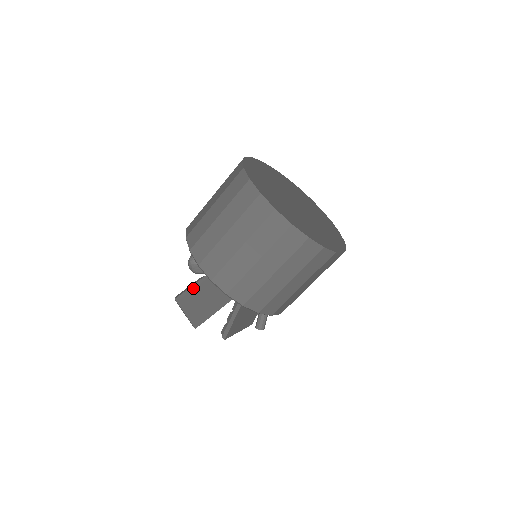
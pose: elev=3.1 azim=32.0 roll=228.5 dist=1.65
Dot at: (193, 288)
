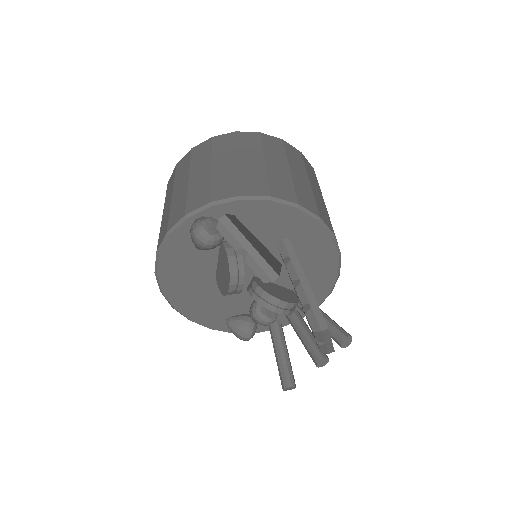
Dot at: occluded
